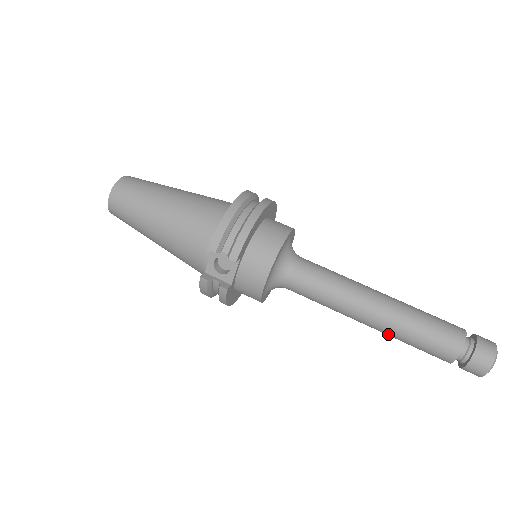
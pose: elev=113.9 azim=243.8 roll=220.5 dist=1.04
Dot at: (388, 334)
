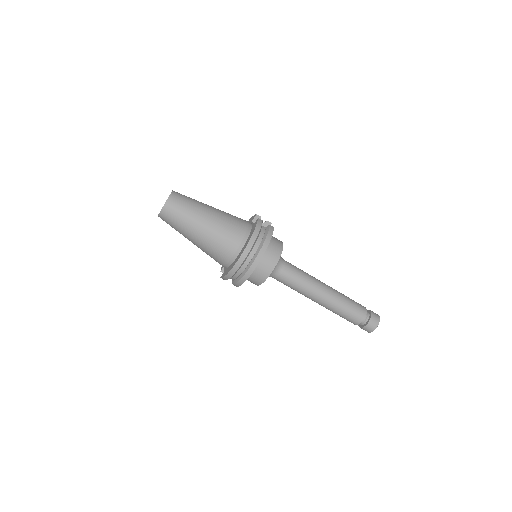
Dot at: occluded
